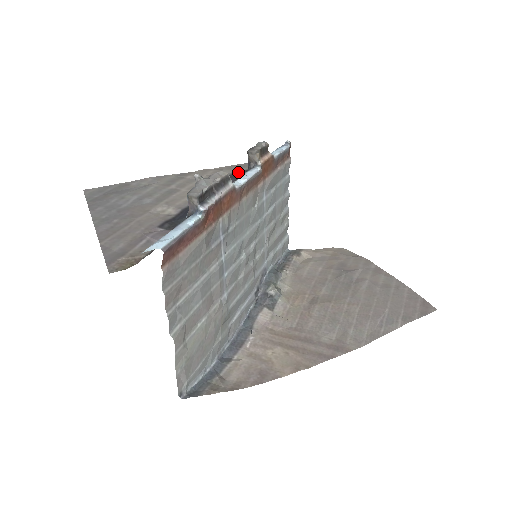
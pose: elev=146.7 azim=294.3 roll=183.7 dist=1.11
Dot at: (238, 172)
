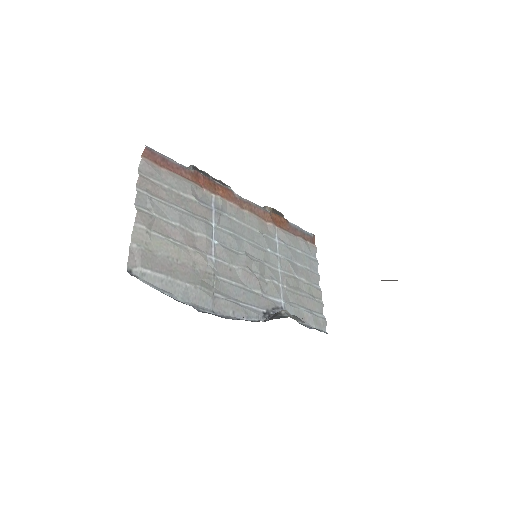
Dot at: occluded
